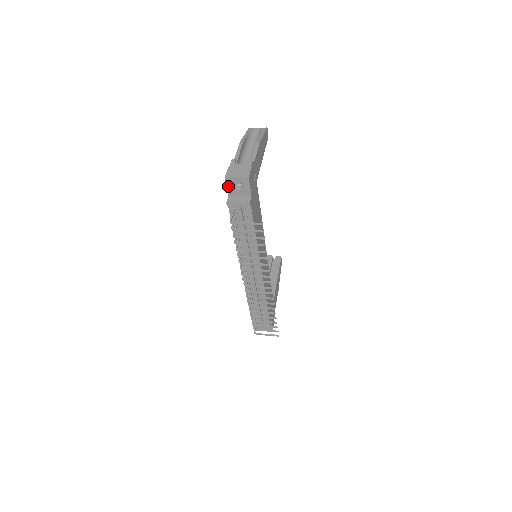
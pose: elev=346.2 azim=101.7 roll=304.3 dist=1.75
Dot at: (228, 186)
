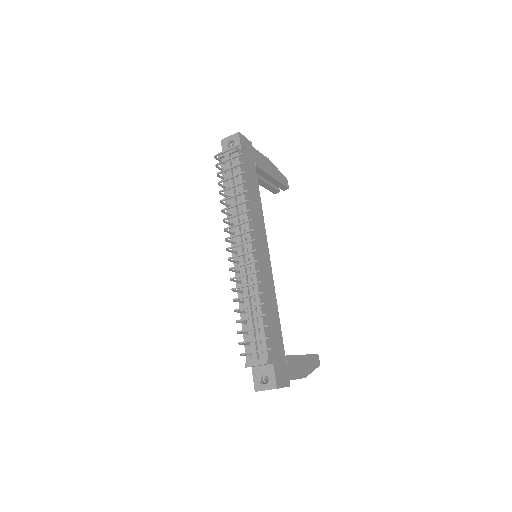
Dot at: (223, 148)
